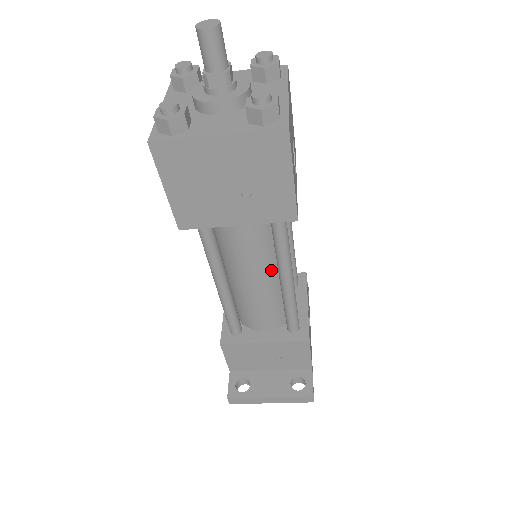
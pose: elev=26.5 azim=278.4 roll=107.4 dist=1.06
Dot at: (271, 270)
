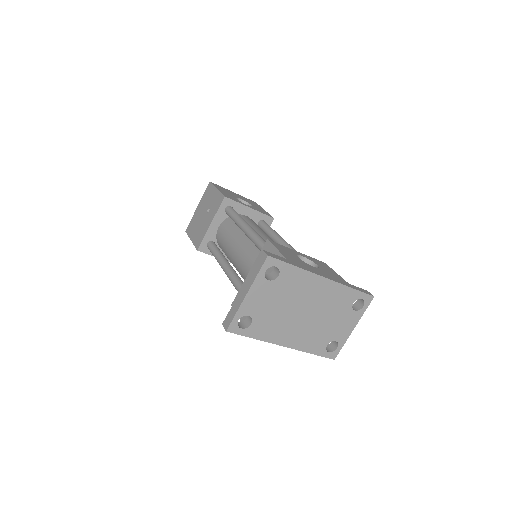
Dot at: (243, 237)
